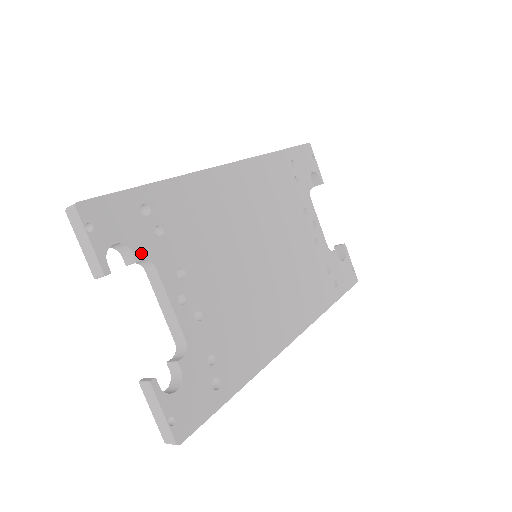
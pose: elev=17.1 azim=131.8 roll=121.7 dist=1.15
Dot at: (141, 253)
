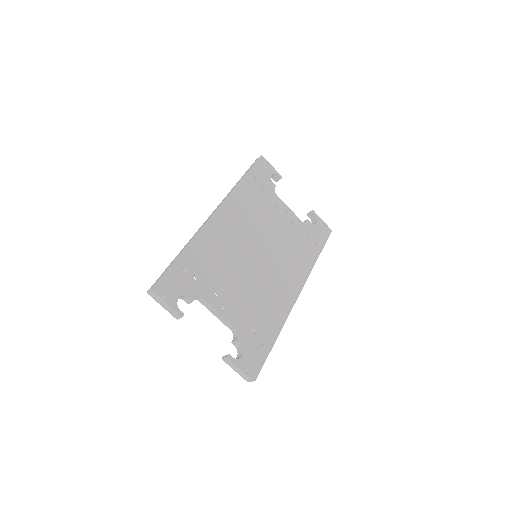
Dot at: (193, 295)
